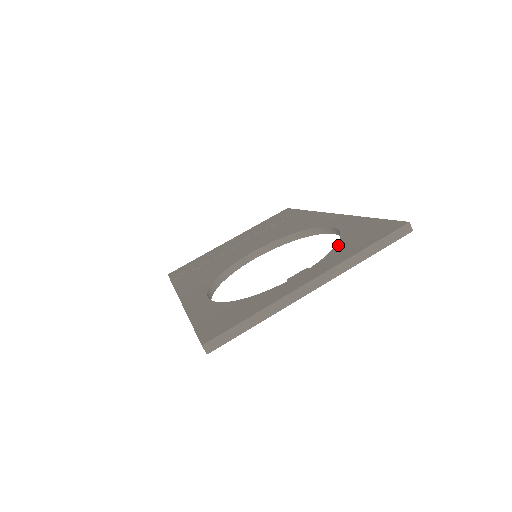
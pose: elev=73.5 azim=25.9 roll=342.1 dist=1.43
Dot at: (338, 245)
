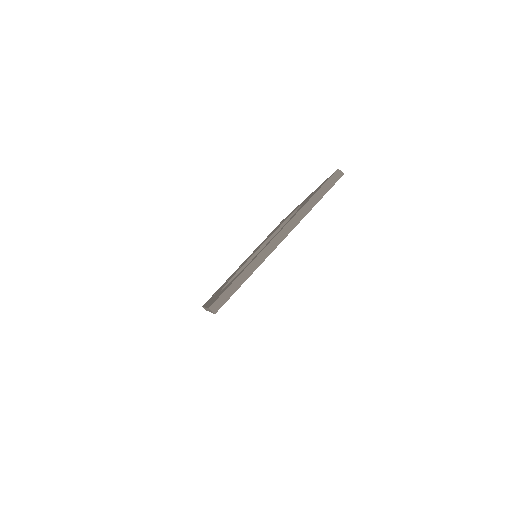
Dot at: occluded
